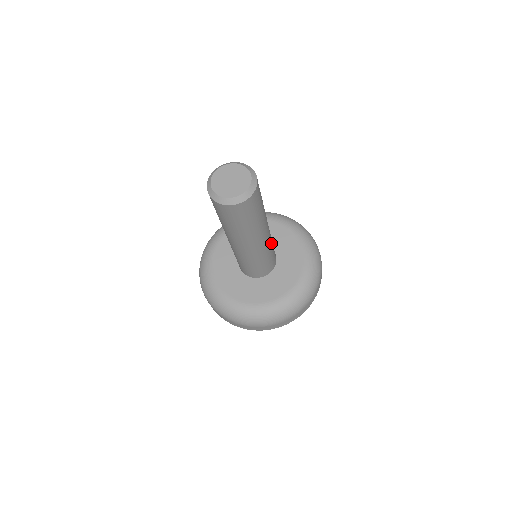
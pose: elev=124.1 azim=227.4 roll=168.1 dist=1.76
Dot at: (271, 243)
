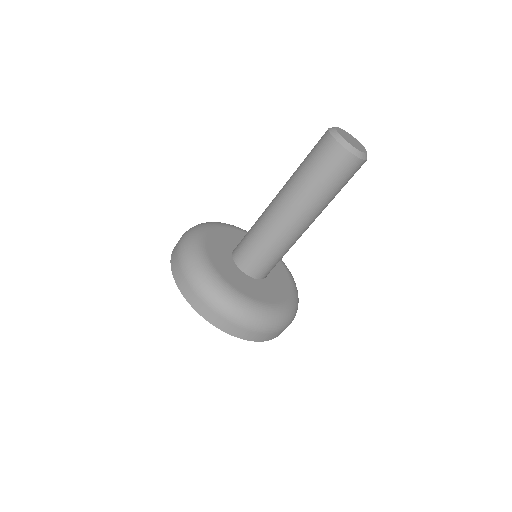
Dot at: occluded
